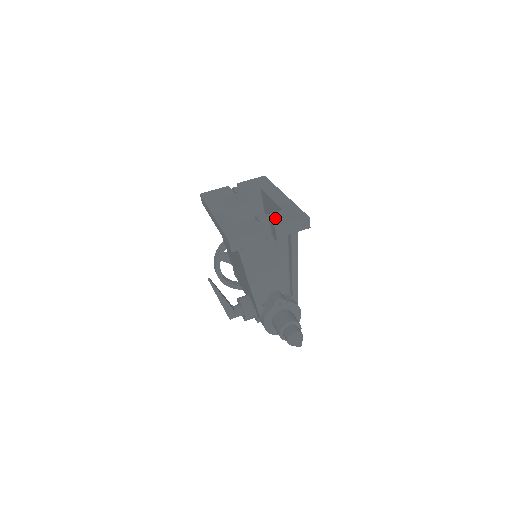
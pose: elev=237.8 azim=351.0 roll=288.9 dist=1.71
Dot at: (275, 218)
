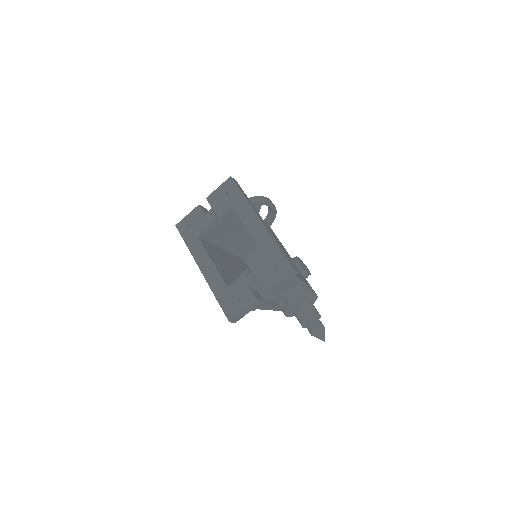
Dot at: (261, 275)
